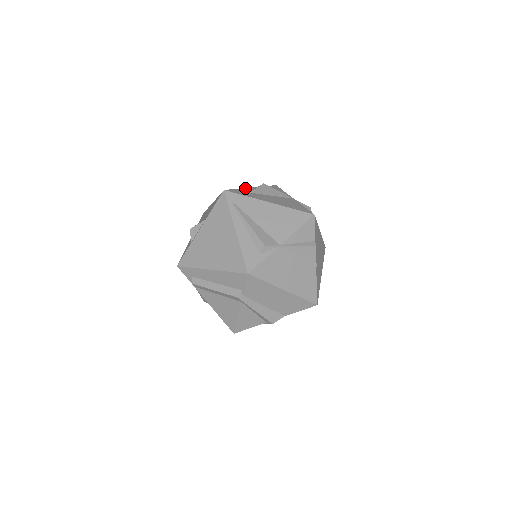
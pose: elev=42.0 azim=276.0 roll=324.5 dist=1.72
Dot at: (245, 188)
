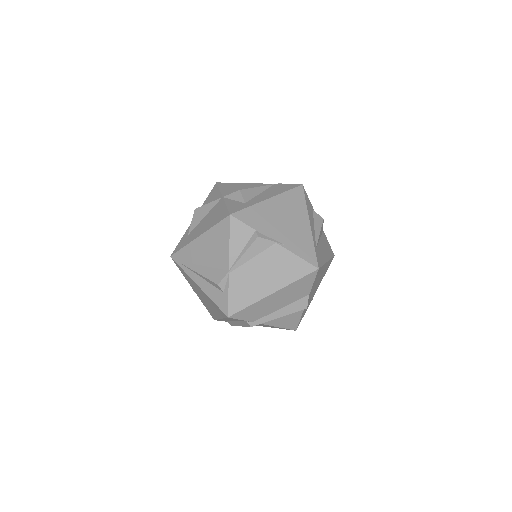
Dot at: (187, 229)
